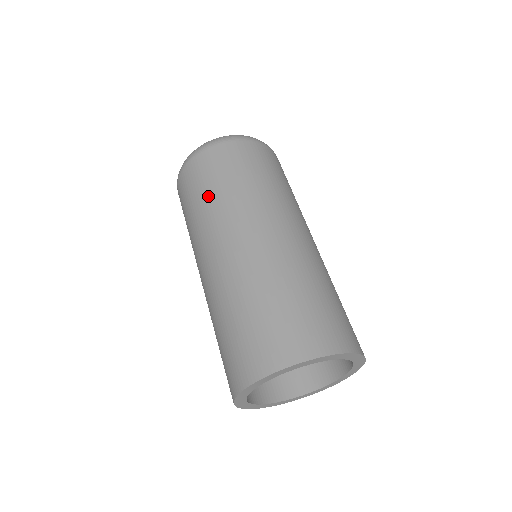
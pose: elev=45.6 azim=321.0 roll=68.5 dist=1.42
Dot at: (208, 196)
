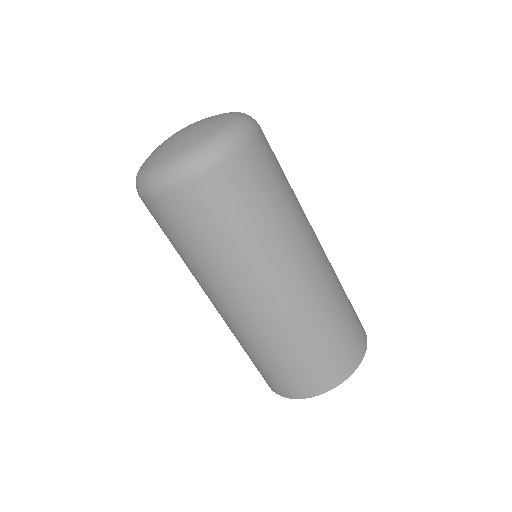
Dot at: (218, 246)
